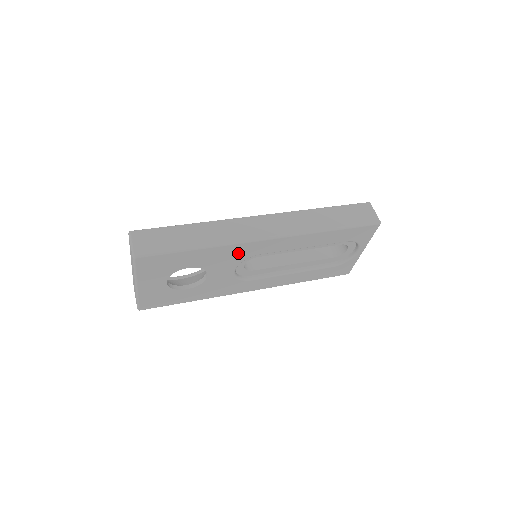
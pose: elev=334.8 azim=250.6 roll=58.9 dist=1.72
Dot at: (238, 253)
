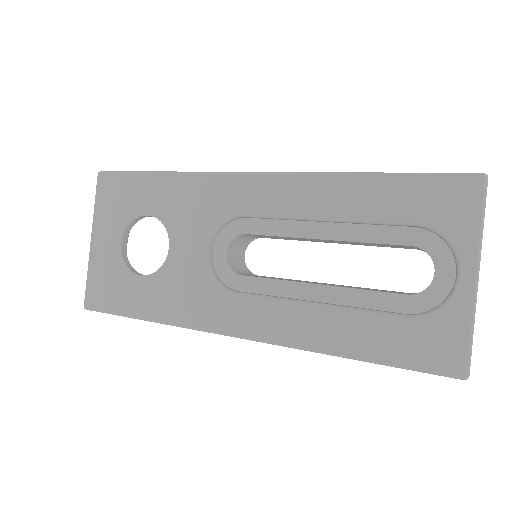
Dot at: (211, 199)
